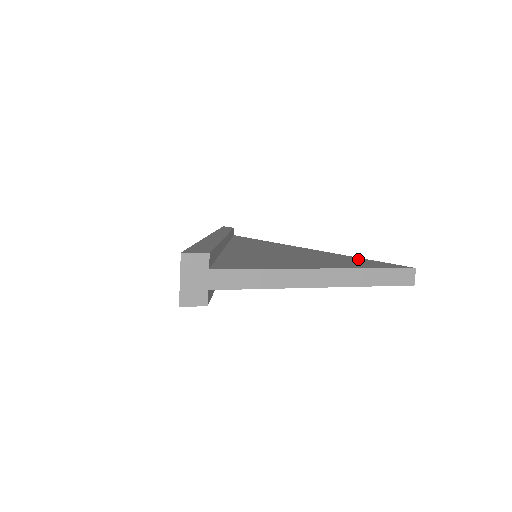
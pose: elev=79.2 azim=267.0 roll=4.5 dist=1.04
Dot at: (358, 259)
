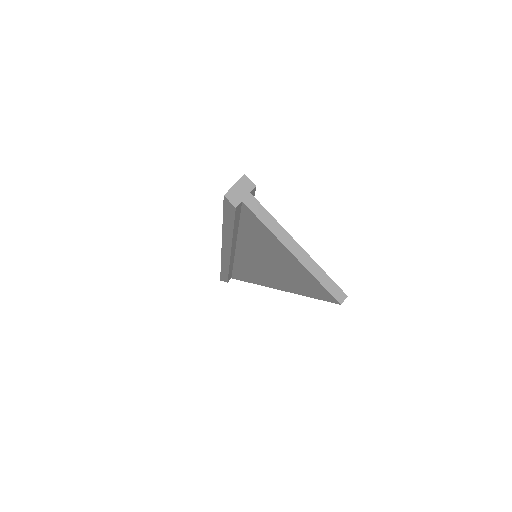
Dot at: occluded
